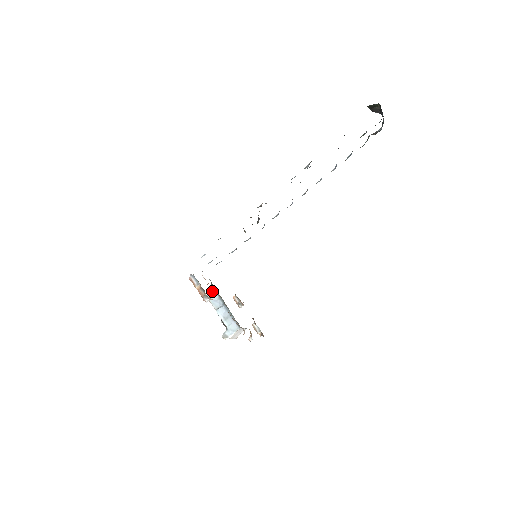
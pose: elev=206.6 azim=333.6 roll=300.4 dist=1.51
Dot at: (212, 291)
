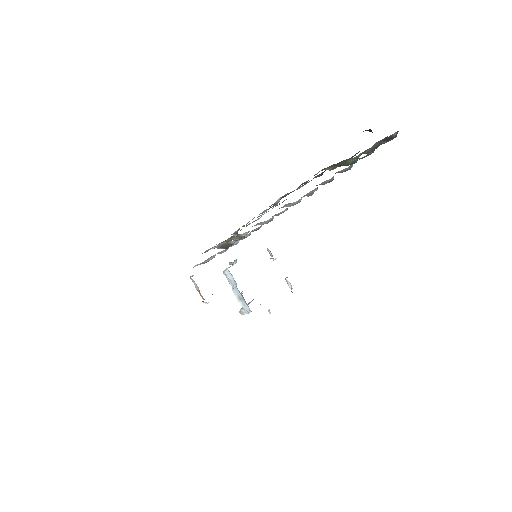
Dot at: (227, 270)
